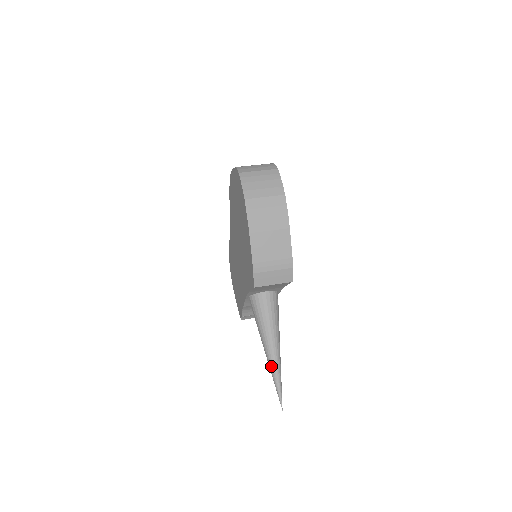
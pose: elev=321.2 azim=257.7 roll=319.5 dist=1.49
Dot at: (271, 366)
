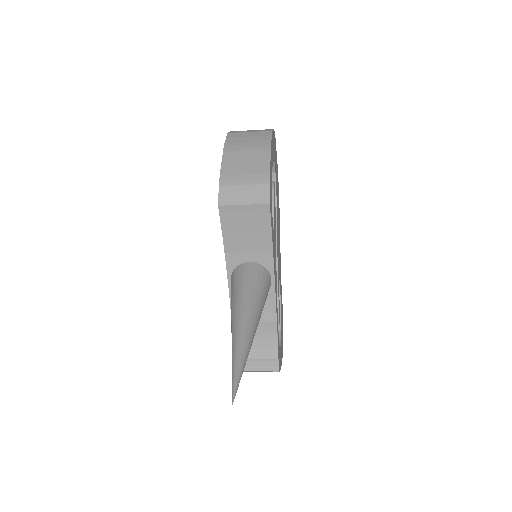
Dot at: (233, 342)
